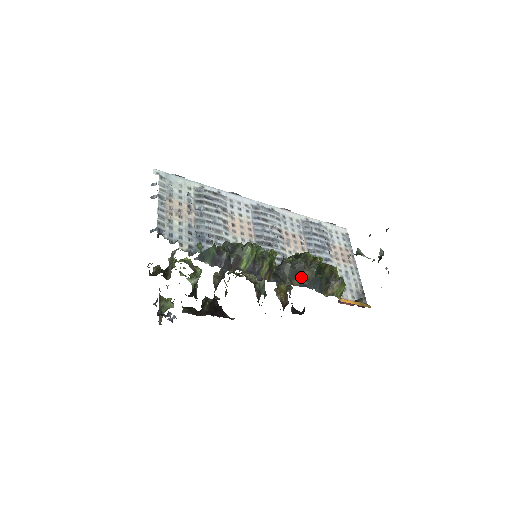
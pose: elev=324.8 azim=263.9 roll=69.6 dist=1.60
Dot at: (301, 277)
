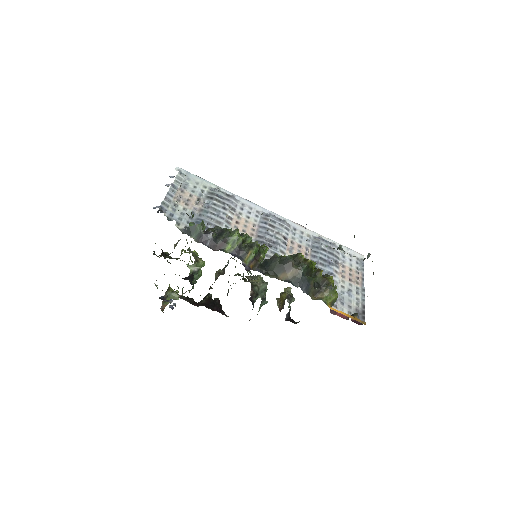
Dot at: (287, 273)
